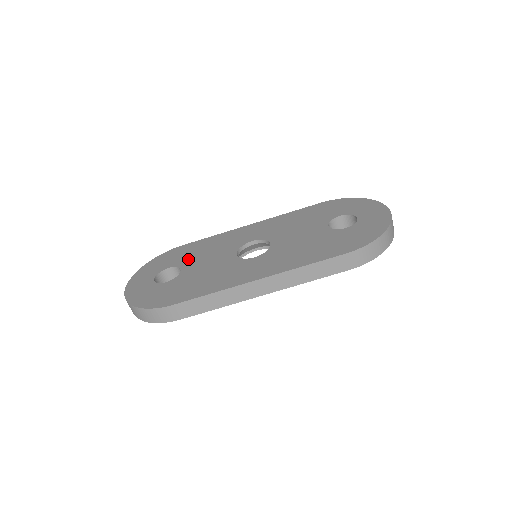
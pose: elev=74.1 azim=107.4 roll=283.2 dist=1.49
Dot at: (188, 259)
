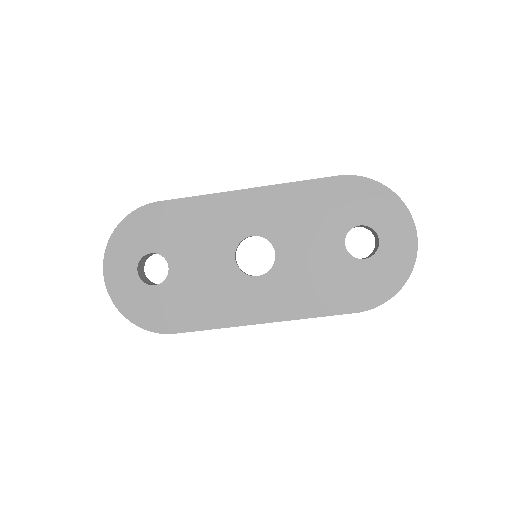
Dot at: (173, 244)
